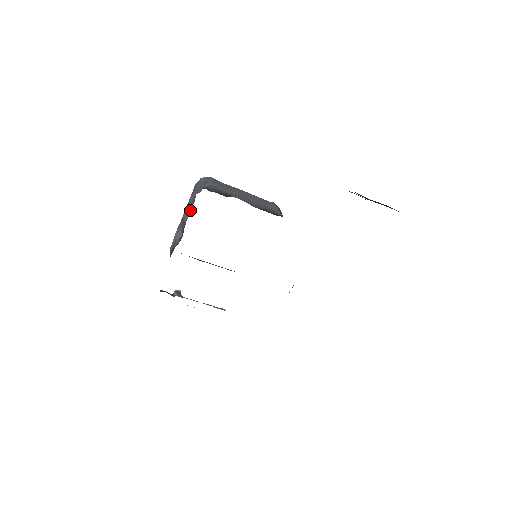
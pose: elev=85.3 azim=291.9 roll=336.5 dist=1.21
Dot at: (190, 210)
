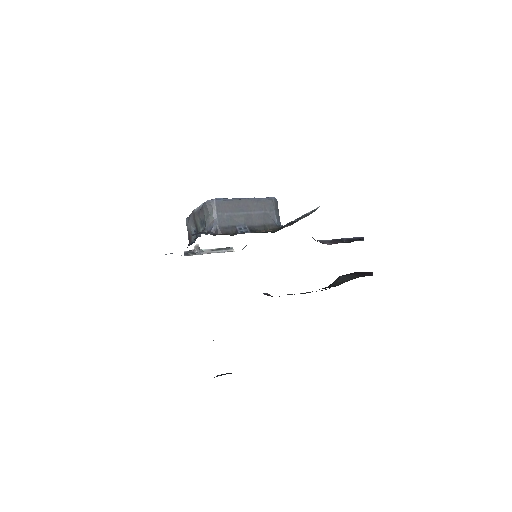
Dot at: (201, 225)
